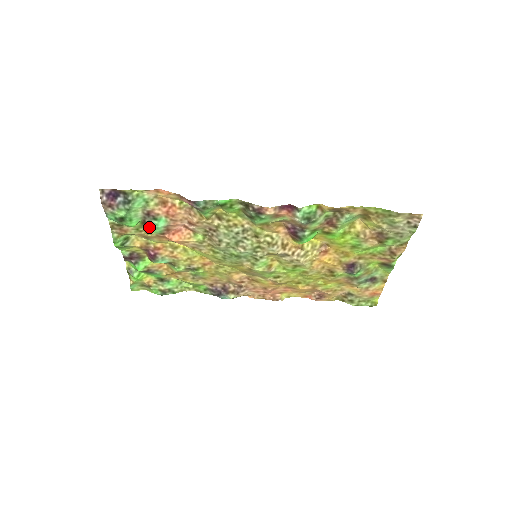
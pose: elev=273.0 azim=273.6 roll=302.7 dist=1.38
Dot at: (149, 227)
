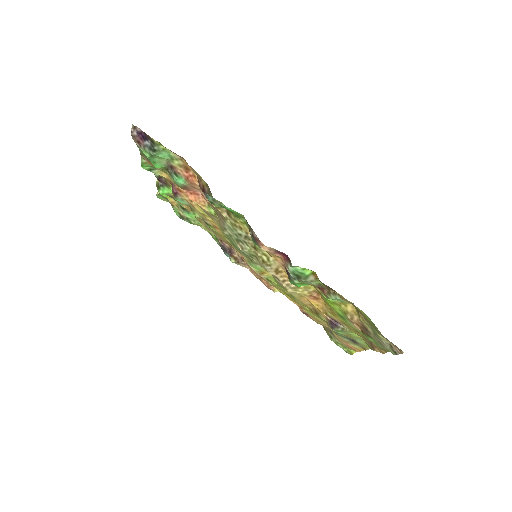
Dot at: (171, 176)
